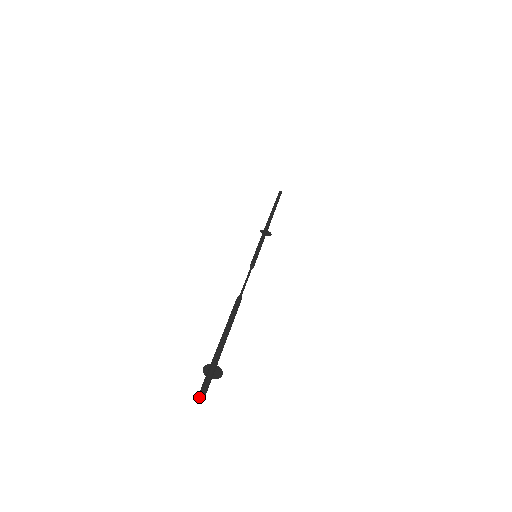
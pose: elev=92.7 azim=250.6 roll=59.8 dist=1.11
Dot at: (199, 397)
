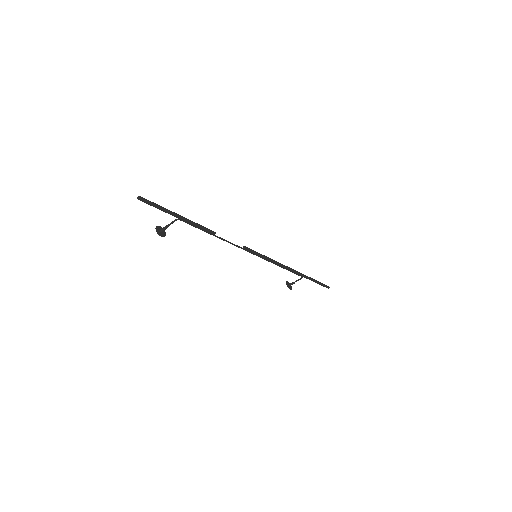
Dot at: (138, 197)
